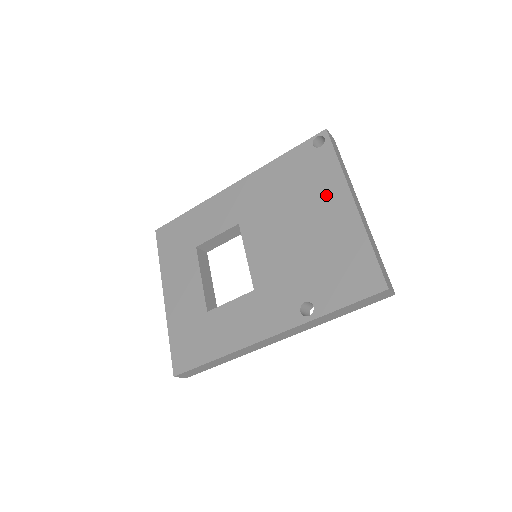
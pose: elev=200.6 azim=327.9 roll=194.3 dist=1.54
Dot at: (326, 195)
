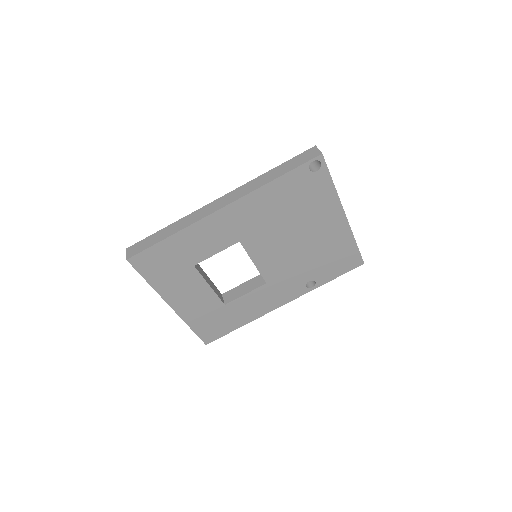
Dot at: (323, 213)
